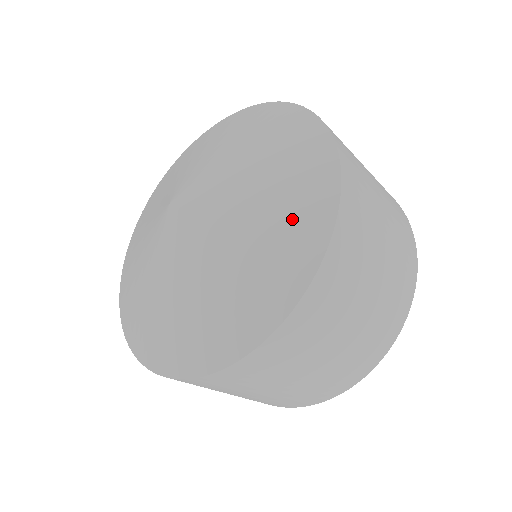
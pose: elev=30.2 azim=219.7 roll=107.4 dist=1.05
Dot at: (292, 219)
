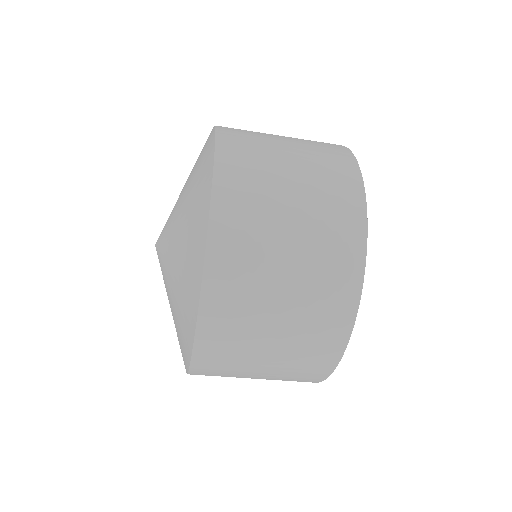
Dot at: (196, 204)
